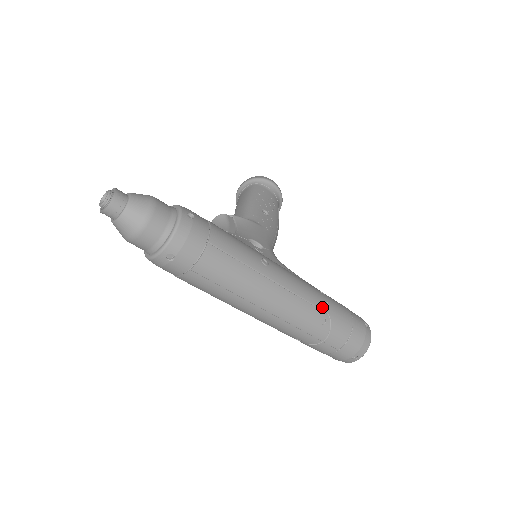
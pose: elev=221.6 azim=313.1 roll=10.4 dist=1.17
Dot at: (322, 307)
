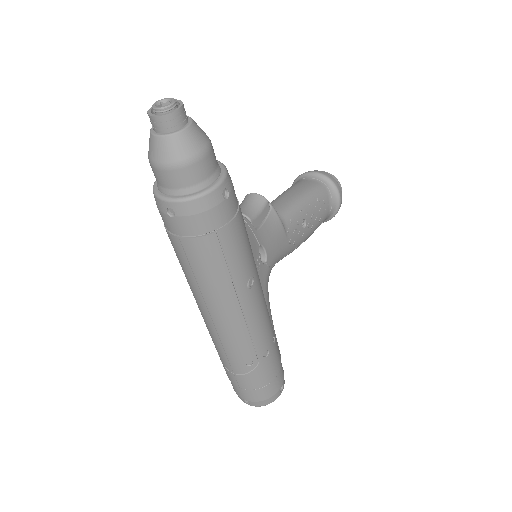
Dot at: (260, 353)
